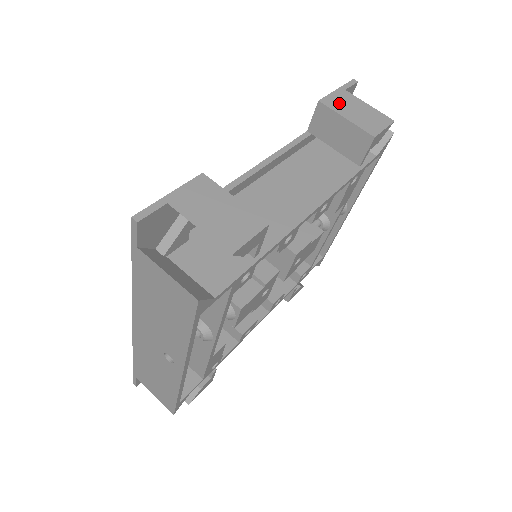
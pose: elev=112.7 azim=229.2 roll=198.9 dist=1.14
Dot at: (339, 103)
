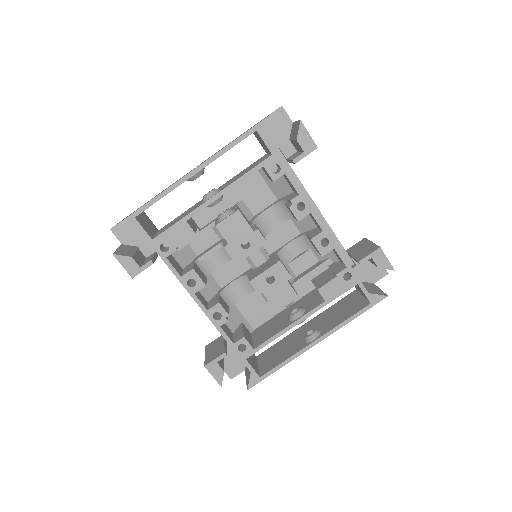
Dot at: occluded
